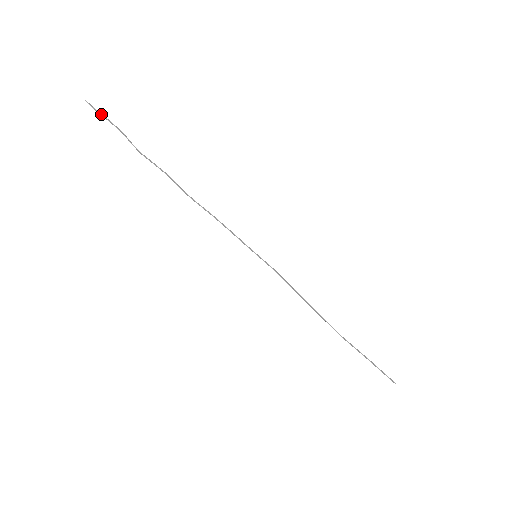
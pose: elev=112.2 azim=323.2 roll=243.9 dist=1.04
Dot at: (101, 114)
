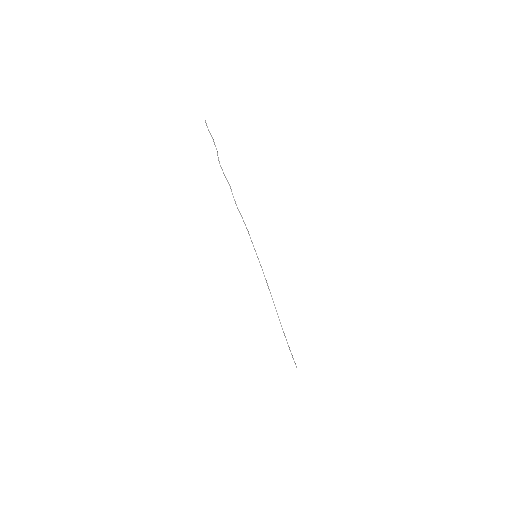
Dot at: occluded
